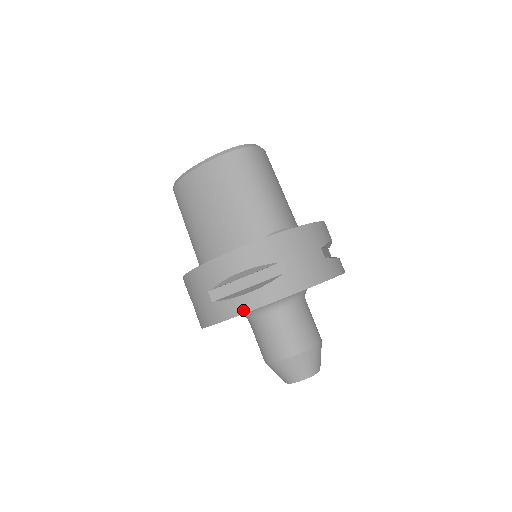
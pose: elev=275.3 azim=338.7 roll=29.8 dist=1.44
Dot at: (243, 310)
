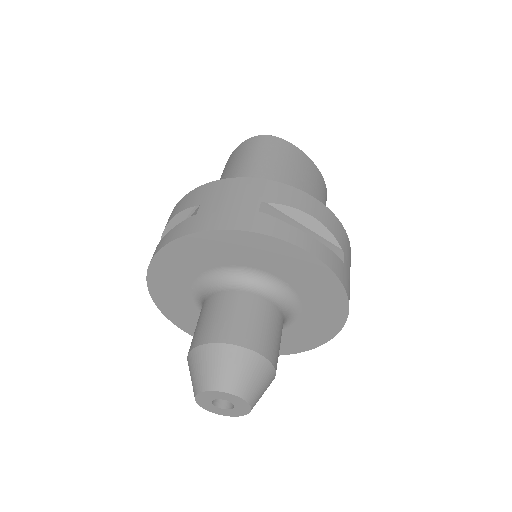
Dot at: (151, 259)
